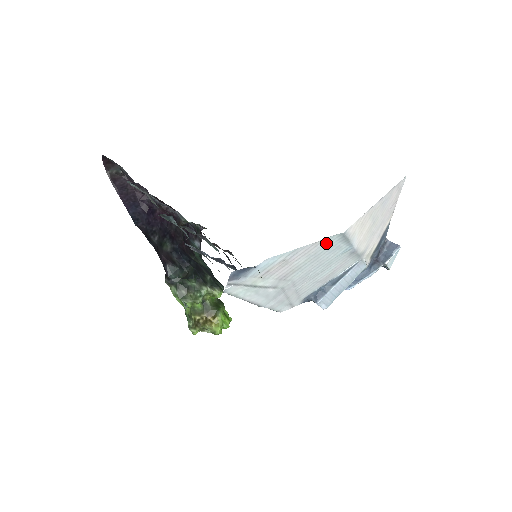
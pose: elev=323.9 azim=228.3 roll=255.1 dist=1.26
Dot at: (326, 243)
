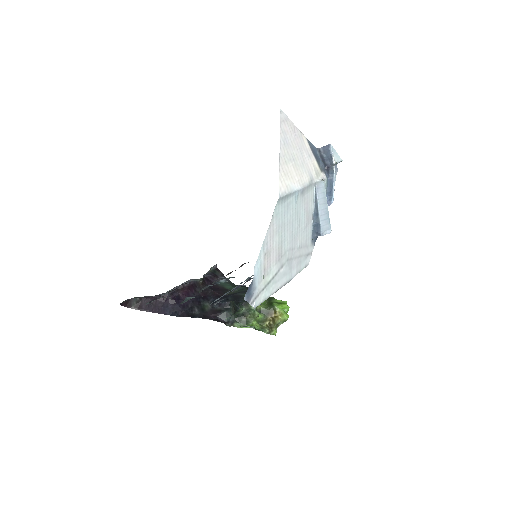
Dot at: (277, 215)
